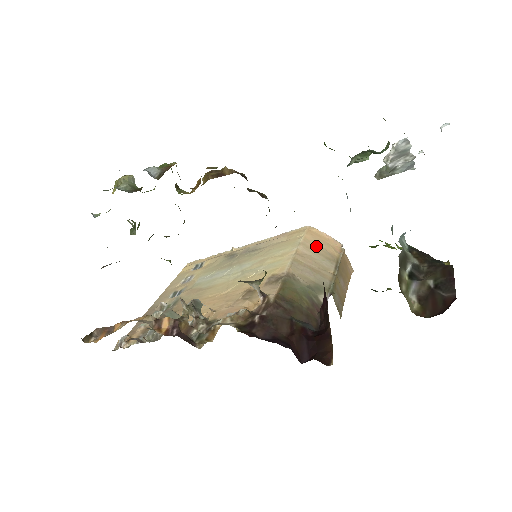
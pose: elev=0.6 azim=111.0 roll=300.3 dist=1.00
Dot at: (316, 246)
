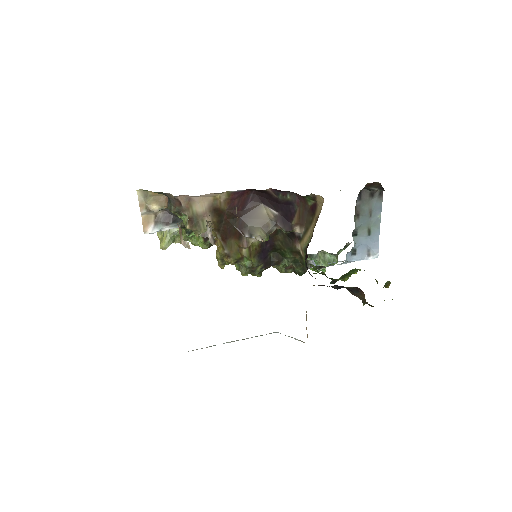
Dot at: occluded
